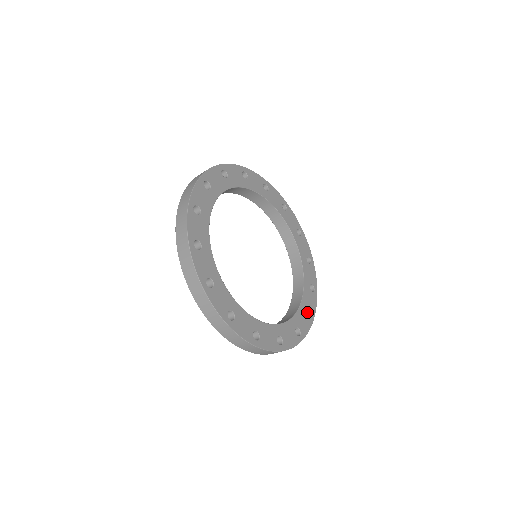
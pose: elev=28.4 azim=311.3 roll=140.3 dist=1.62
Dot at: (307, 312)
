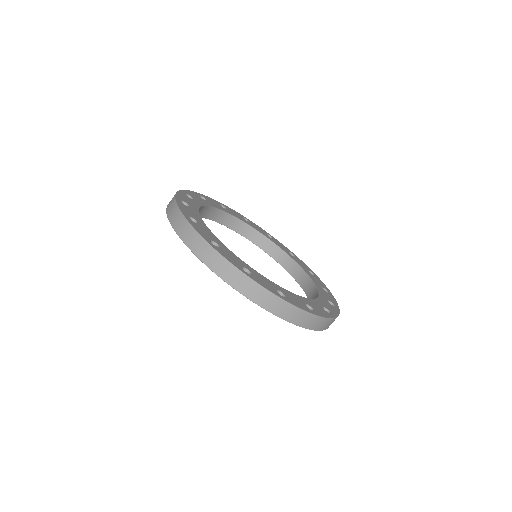
Dot at: occluded
